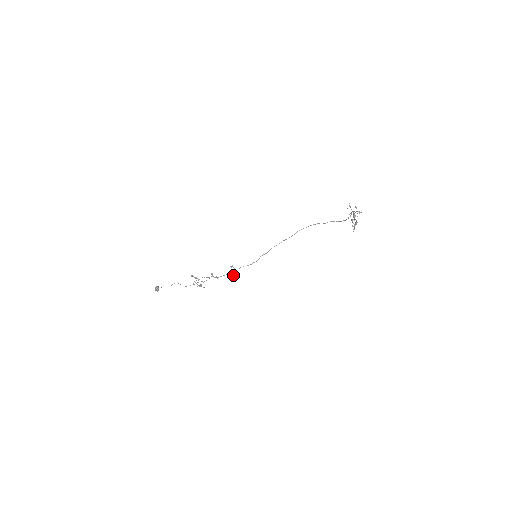
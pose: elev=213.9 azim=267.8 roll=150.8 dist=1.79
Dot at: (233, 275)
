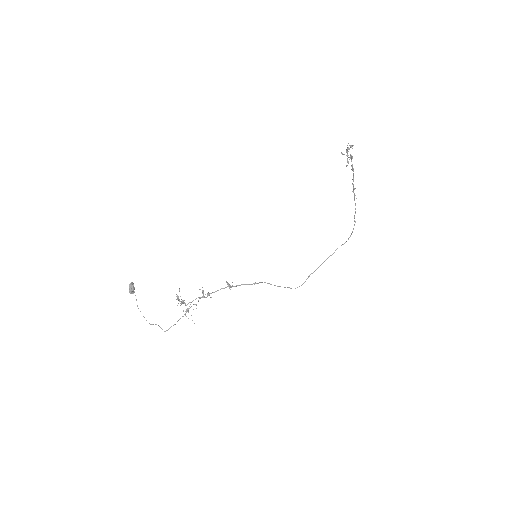
Dot at: (229, 288)
